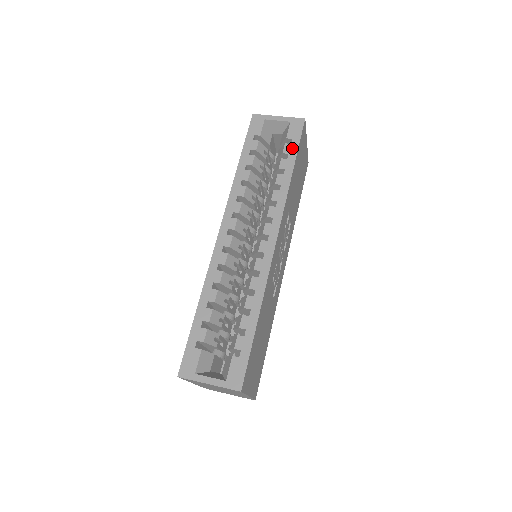
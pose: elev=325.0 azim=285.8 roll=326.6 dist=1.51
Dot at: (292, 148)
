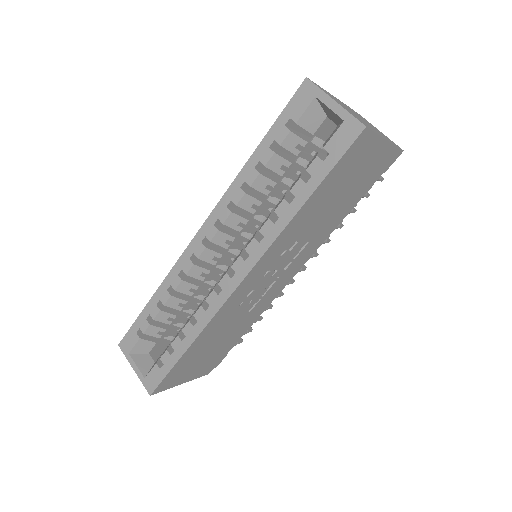
Dot at: (321, 169)
